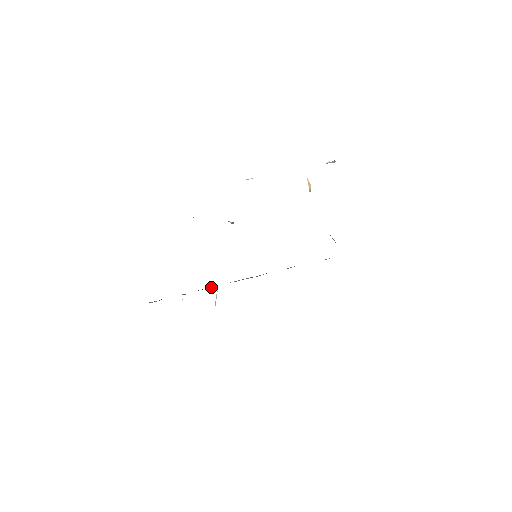
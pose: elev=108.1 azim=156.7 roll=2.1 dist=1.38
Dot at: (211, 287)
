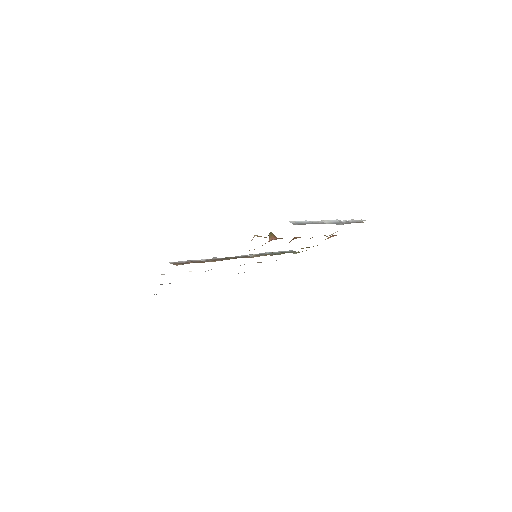
Dot at: occluded
